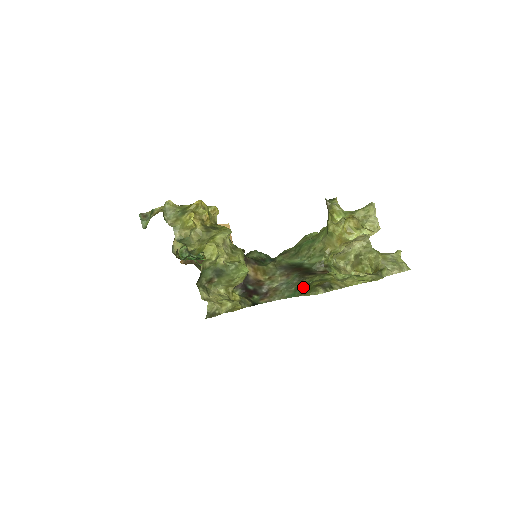
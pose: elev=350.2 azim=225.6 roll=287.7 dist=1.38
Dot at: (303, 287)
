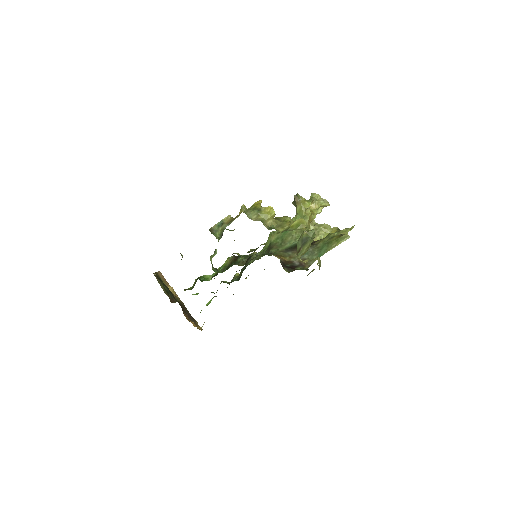
Dot at: (325, 246)
